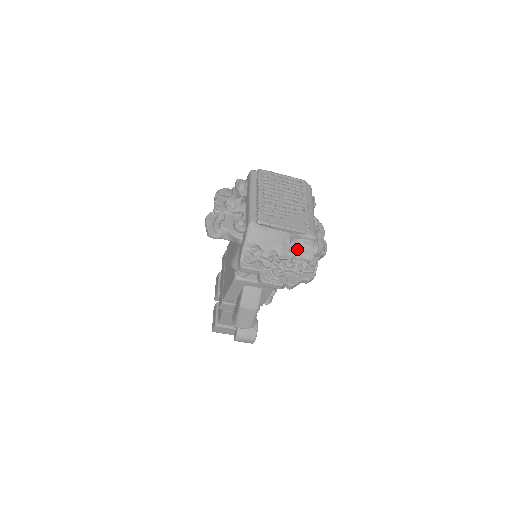
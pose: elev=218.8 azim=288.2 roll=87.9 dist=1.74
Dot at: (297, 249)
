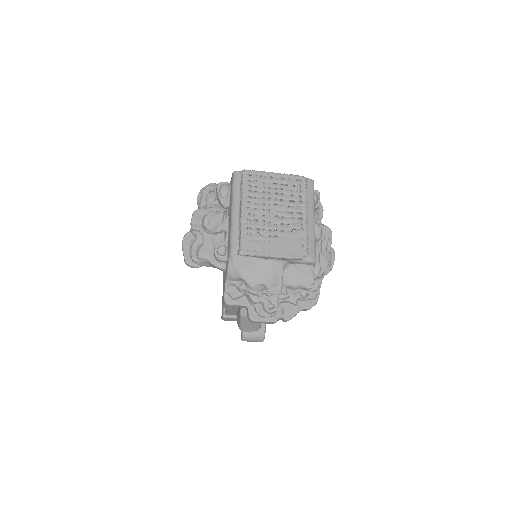
Dot at: (292, 277)
